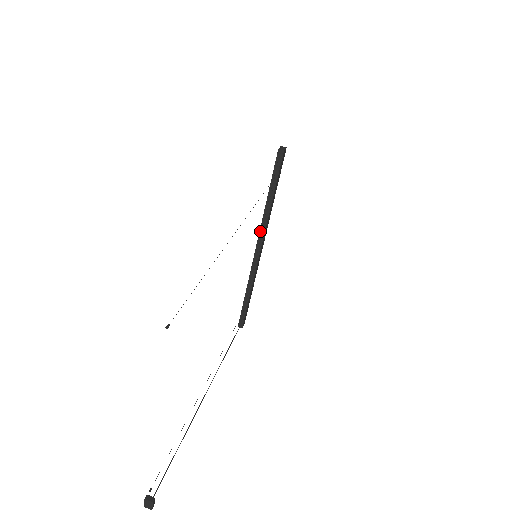
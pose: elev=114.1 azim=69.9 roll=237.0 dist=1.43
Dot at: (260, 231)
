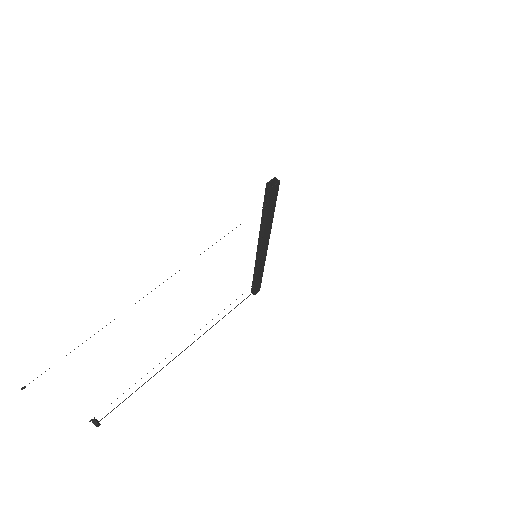
Dot at: (259, 239)
